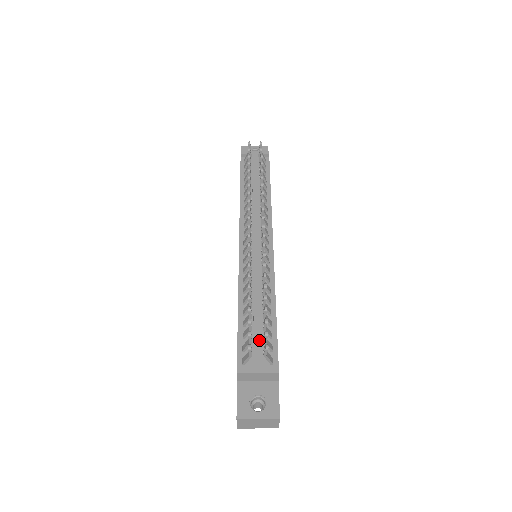
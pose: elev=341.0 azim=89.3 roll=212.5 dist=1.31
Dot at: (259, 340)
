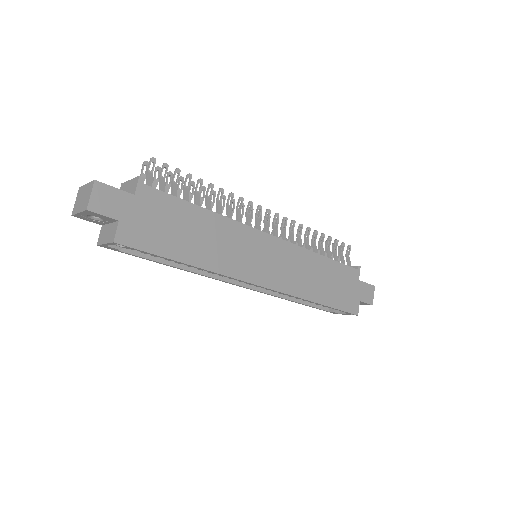
Dot at: occluded
